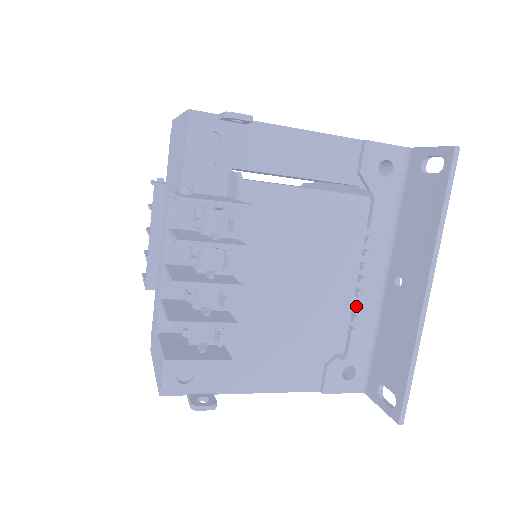
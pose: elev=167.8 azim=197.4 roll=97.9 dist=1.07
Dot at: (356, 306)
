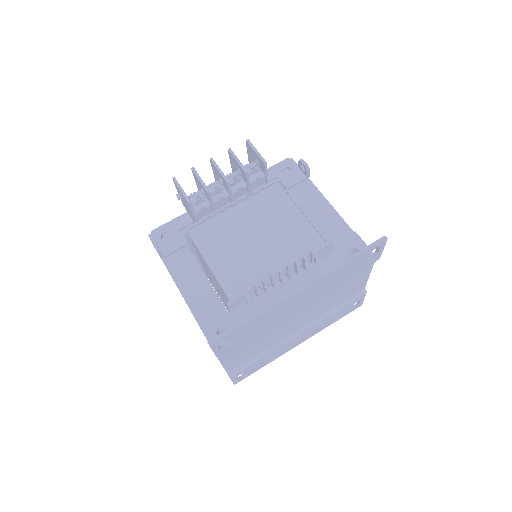
Dot at: (264, 279)
